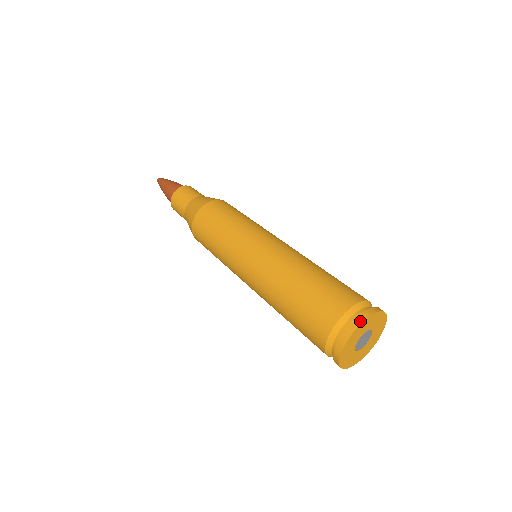
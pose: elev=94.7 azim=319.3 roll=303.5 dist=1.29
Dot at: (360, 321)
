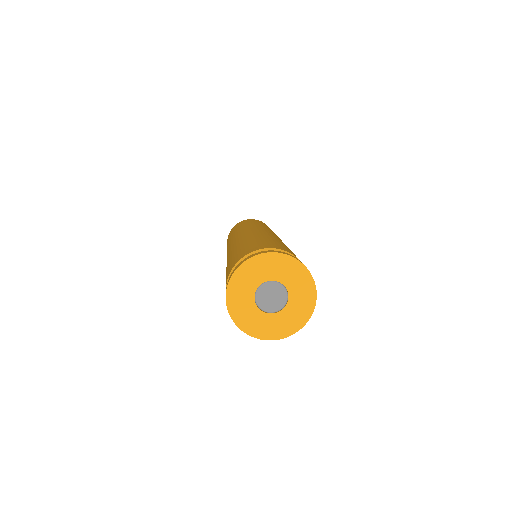
Dot at: (240, 263)
